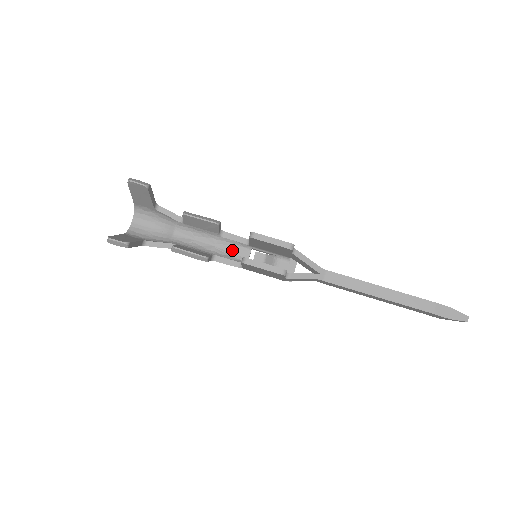
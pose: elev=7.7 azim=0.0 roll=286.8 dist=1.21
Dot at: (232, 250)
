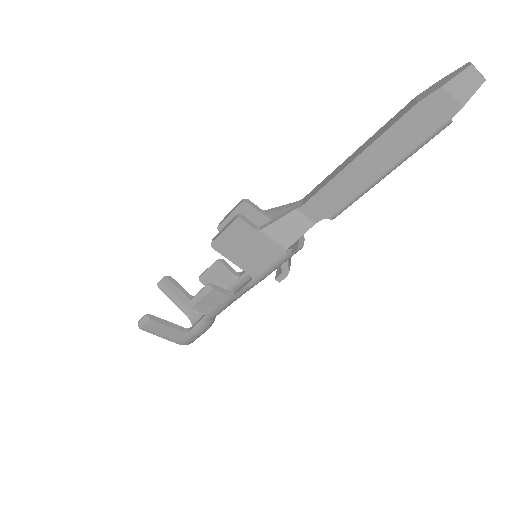
Dot at: occluded
